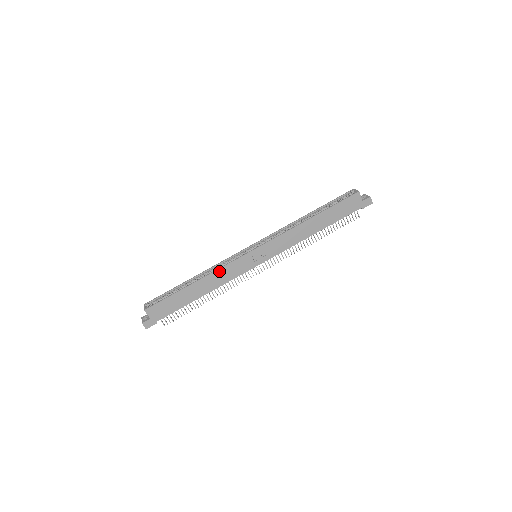
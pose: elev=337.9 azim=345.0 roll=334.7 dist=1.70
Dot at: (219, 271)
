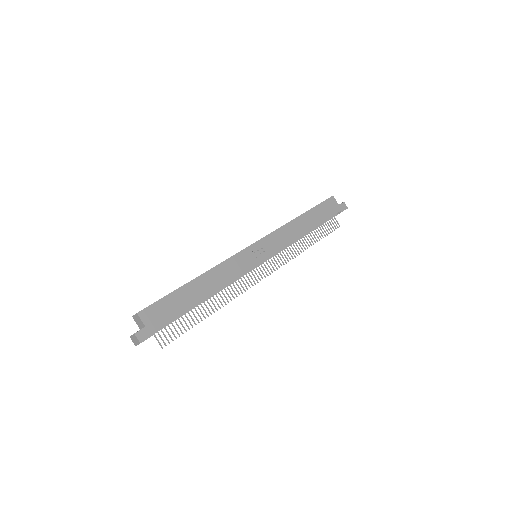
Dot at: (222, 265)
